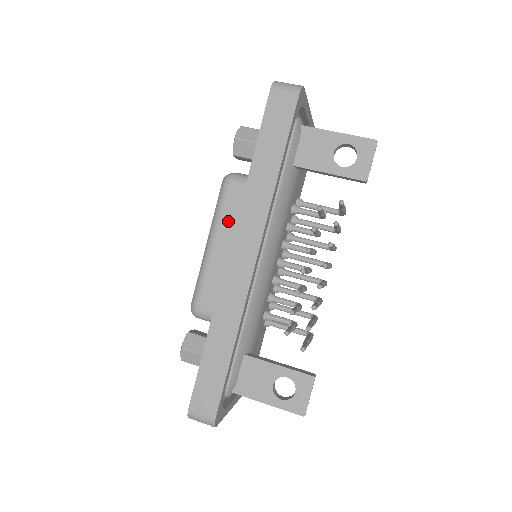
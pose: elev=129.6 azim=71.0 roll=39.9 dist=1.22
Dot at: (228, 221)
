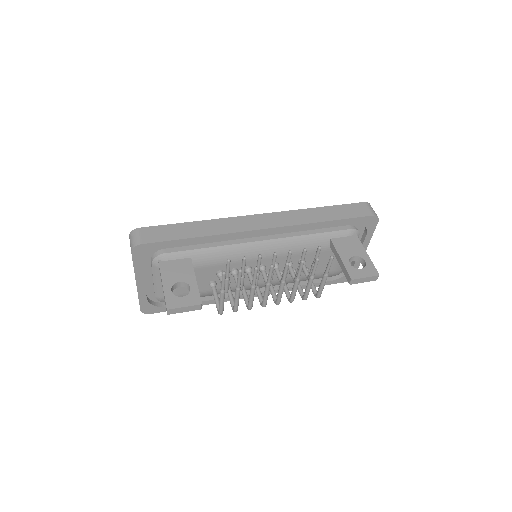
Dot at: occluded
